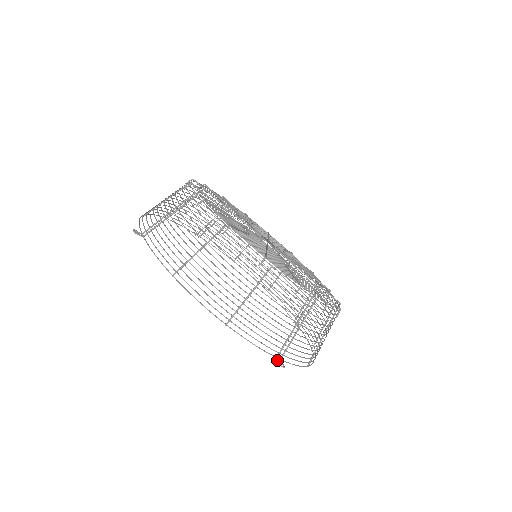
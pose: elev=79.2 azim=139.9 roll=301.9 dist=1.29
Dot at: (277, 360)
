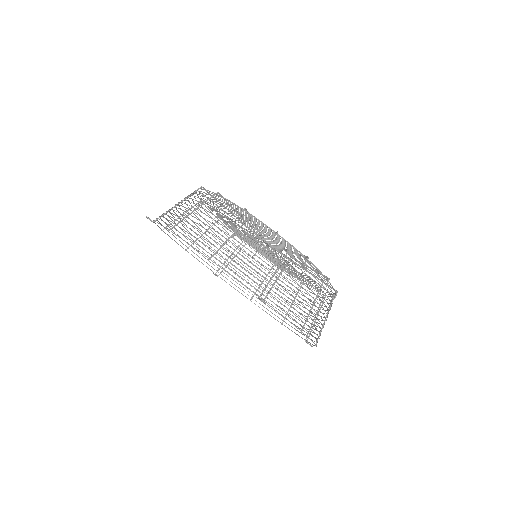
Dot at: (259, 298)
